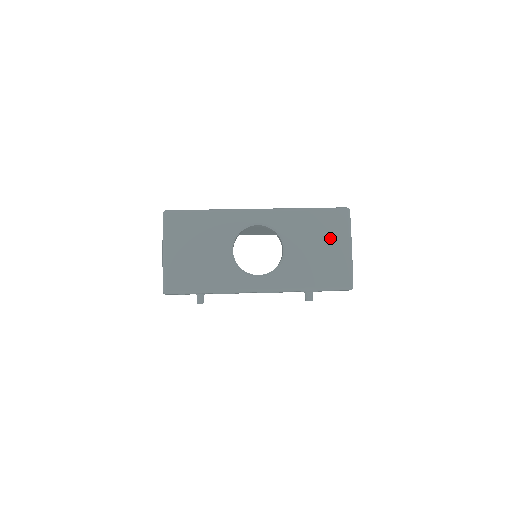
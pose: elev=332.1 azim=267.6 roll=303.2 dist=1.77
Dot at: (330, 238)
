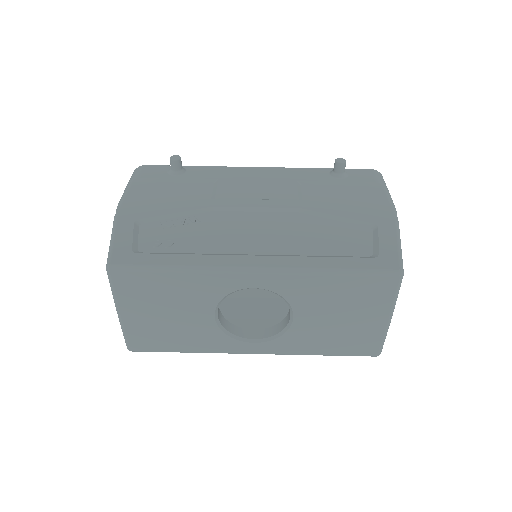
Dot at: (362, 308)
